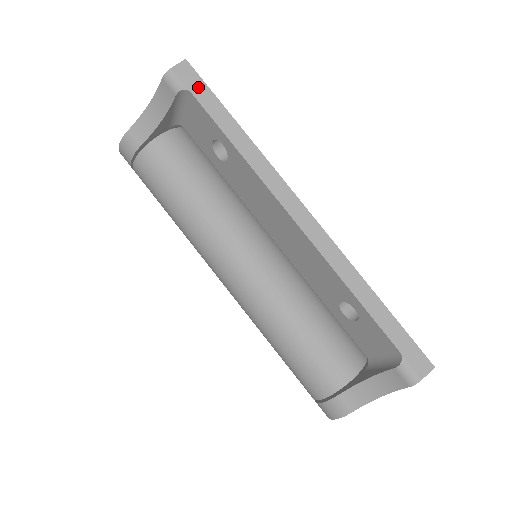
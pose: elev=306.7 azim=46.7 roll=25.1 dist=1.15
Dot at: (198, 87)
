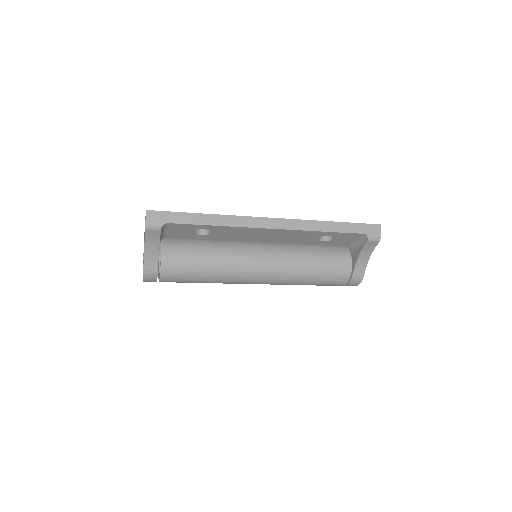
Dot at: (167, 217)
